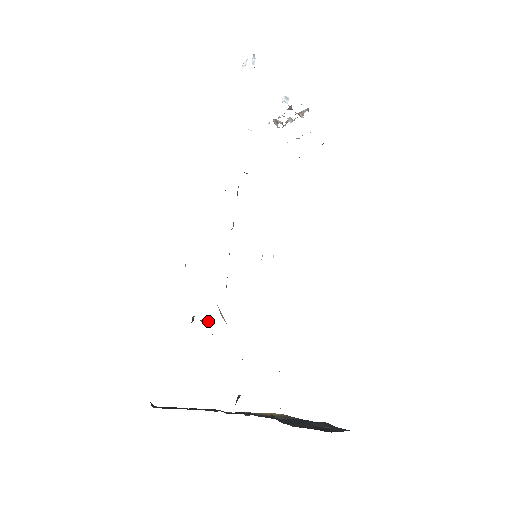
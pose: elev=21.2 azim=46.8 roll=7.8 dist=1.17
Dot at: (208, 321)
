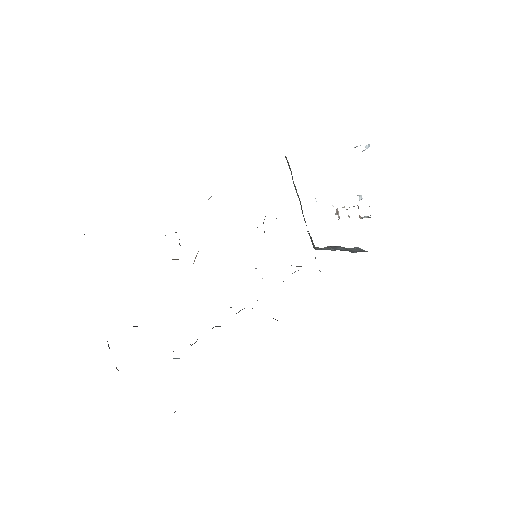
Dot at: occluded
